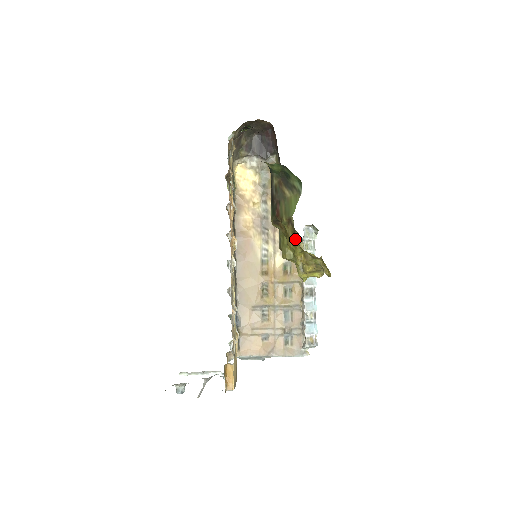
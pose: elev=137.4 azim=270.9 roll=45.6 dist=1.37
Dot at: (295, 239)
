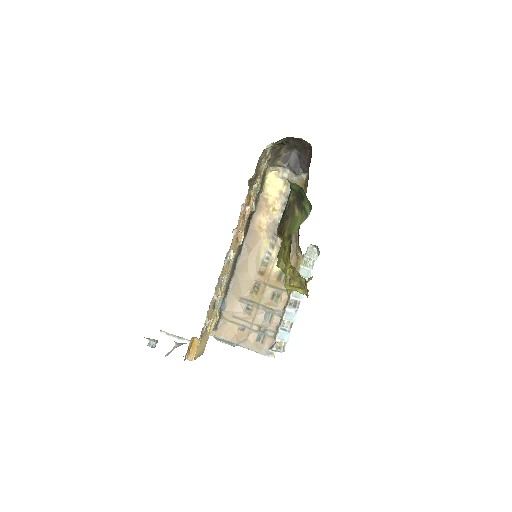
Dot at: (289, 254)
